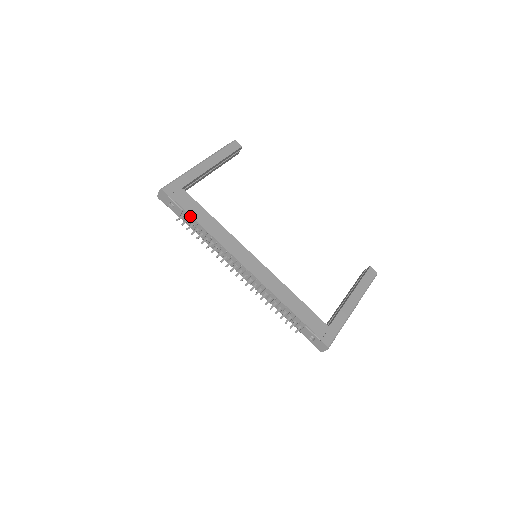
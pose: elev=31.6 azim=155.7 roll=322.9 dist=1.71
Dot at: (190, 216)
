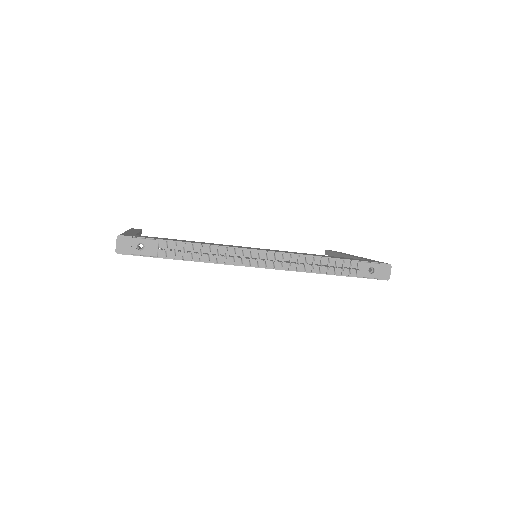
Dot at: (171, 242)
